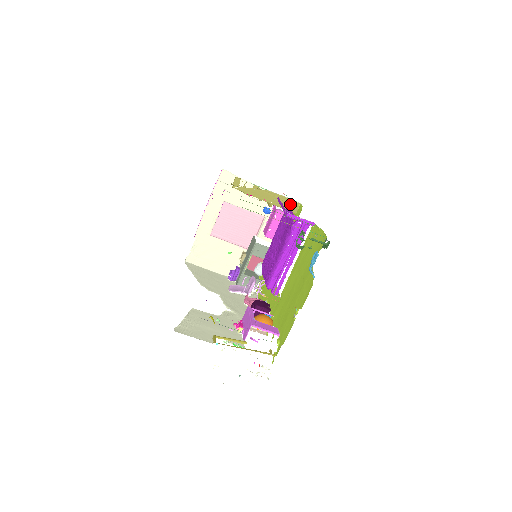
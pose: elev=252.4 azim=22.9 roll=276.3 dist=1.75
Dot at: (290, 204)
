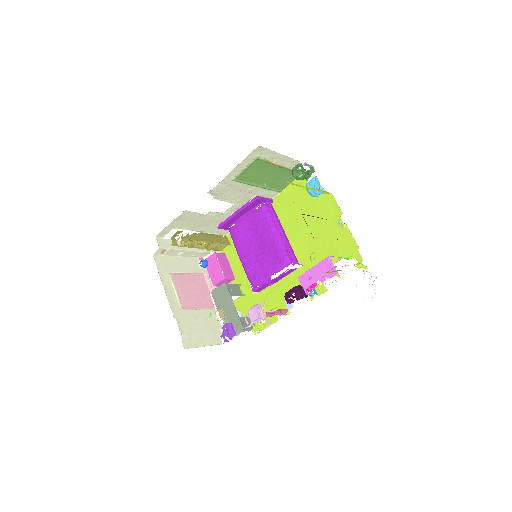
Dot at: (222, 238)
